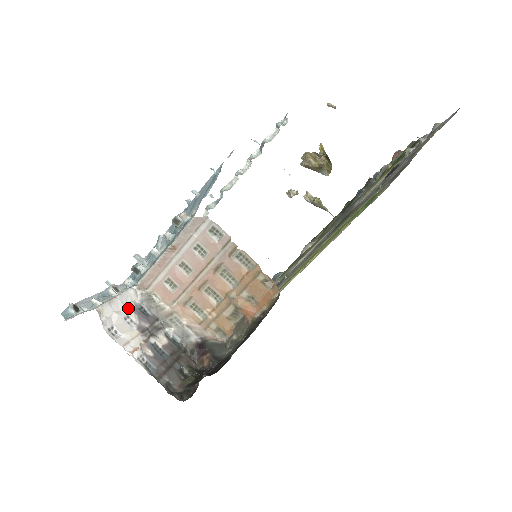
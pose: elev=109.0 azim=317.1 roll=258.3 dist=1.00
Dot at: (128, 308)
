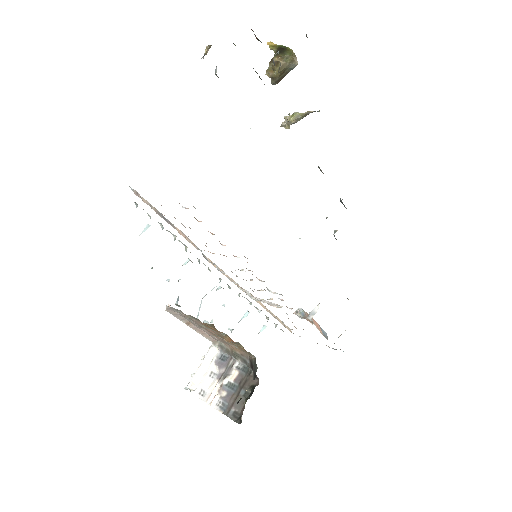
Dot at: (212, 365)
